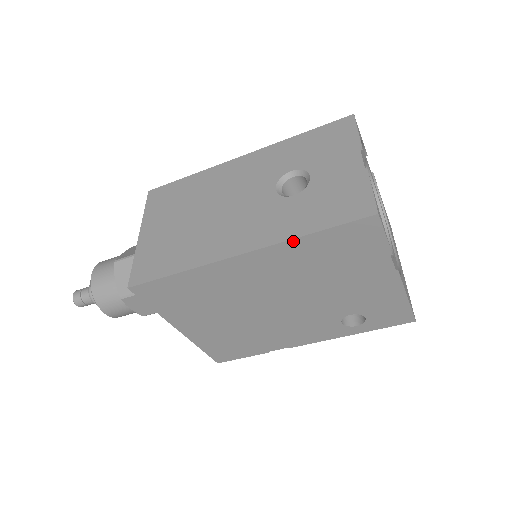
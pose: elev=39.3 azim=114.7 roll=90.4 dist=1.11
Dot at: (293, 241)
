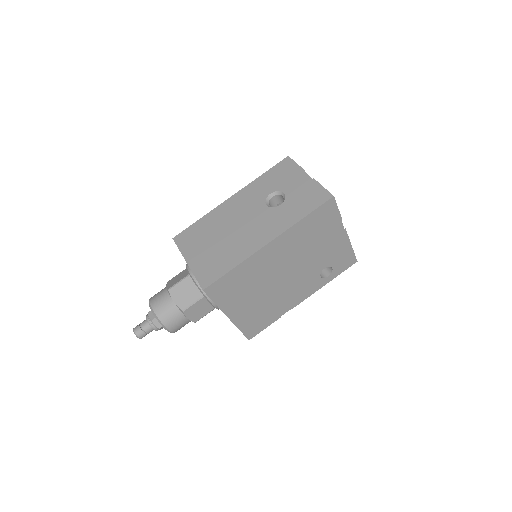
Dot at: (295, 225)
